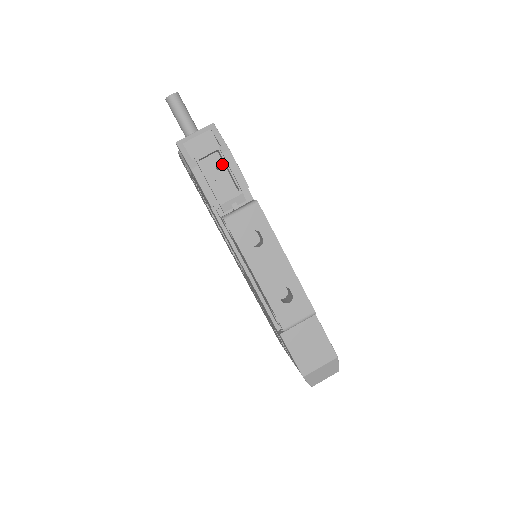
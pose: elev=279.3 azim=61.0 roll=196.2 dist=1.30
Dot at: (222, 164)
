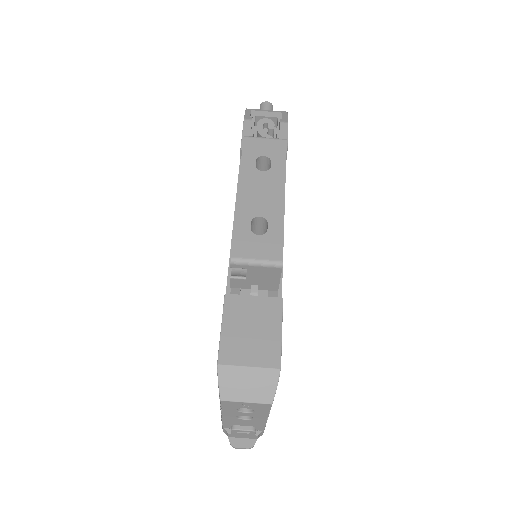
Dot at: occluded
